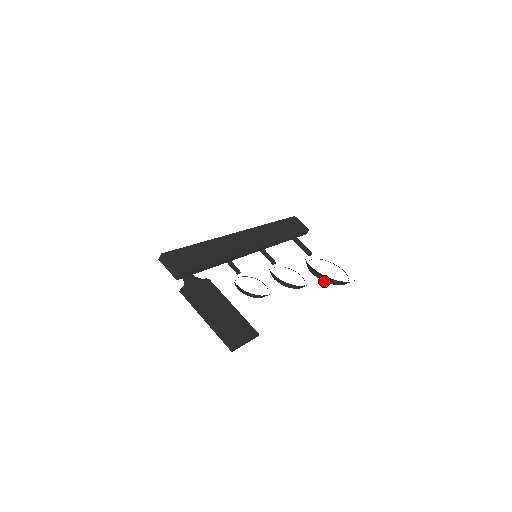
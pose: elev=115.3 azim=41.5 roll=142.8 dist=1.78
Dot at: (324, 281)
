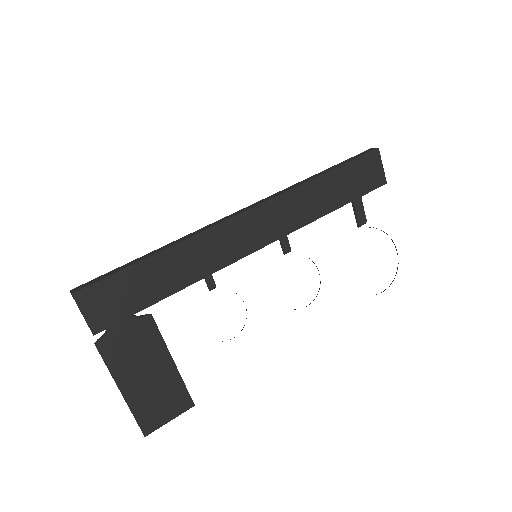
Dot at: occluded
